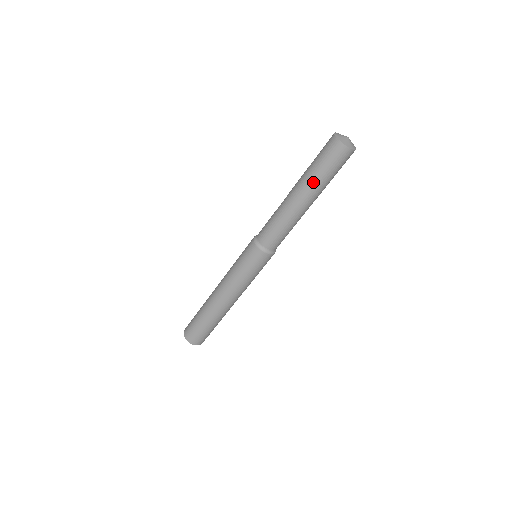
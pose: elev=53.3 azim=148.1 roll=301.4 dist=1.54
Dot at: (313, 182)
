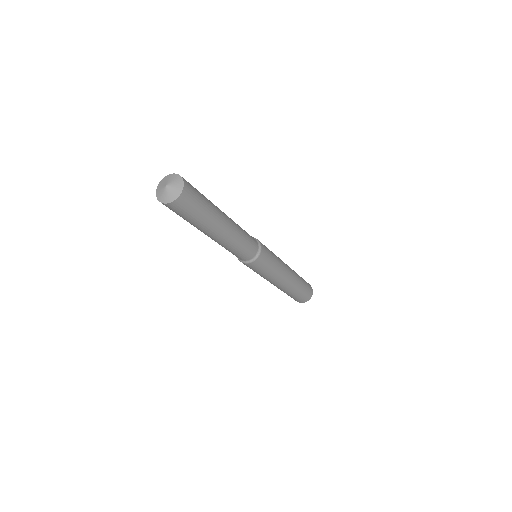
Dot at: (197, 227)
